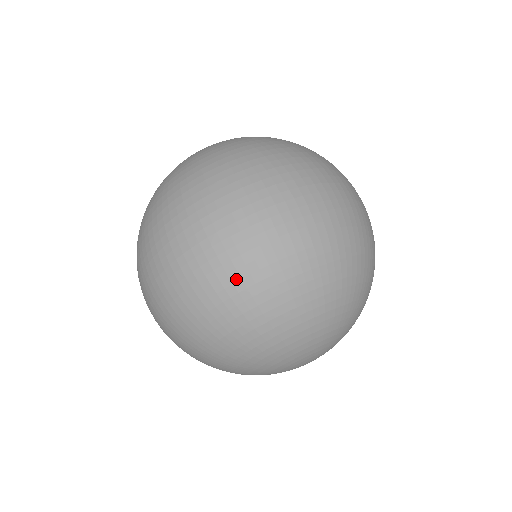
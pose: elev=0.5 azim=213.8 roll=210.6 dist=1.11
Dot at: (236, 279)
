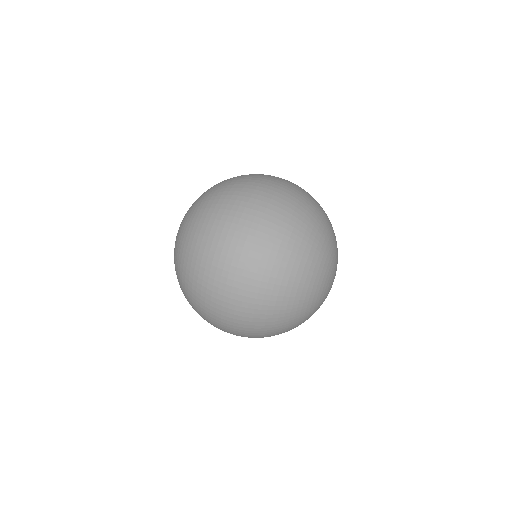
Dot at: (294, 208)
